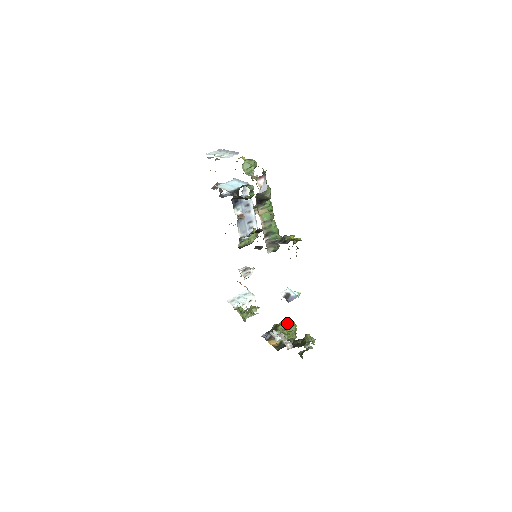
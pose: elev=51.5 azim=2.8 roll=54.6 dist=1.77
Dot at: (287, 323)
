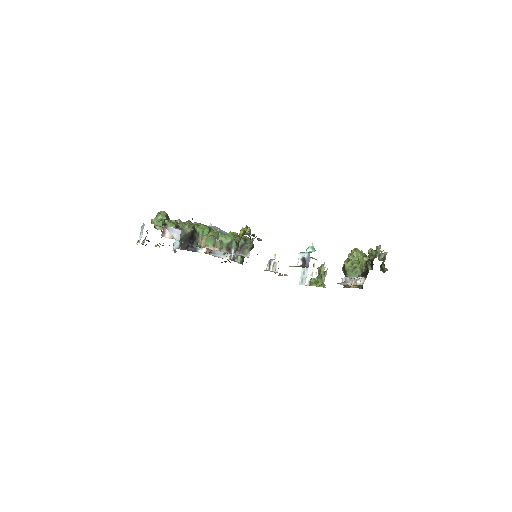
Dot at: (349, 256)
